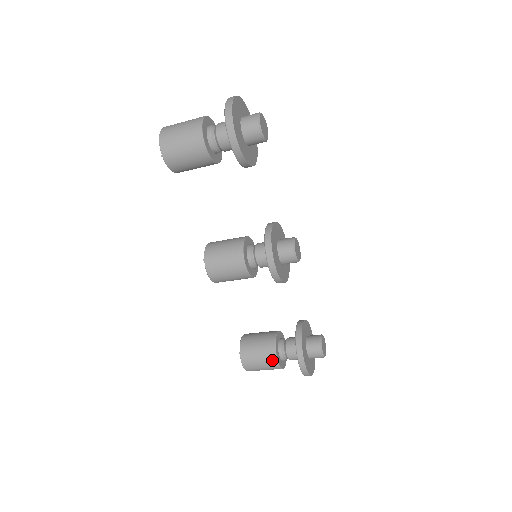
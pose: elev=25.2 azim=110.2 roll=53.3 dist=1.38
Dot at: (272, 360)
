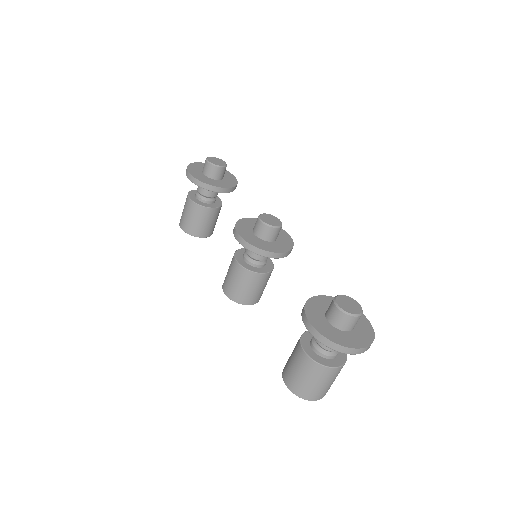
Dot at: (300, 354)
